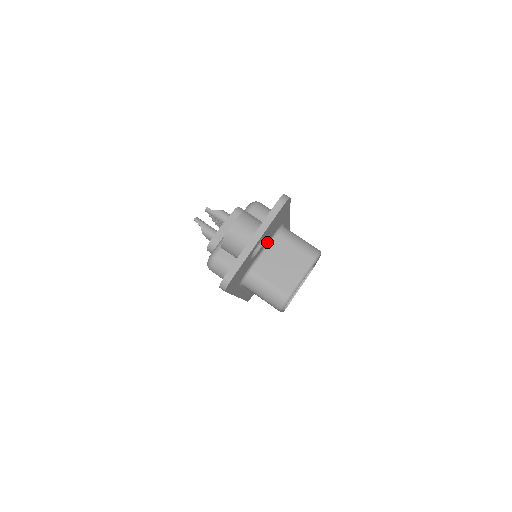
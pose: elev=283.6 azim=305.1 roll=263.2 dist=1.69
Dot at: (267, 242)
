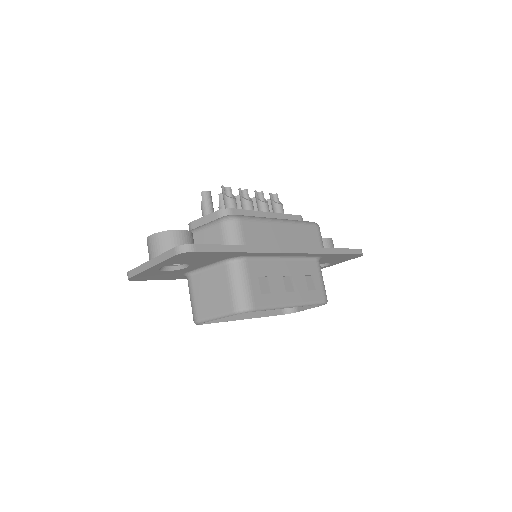
Dot at: (209, 263)
